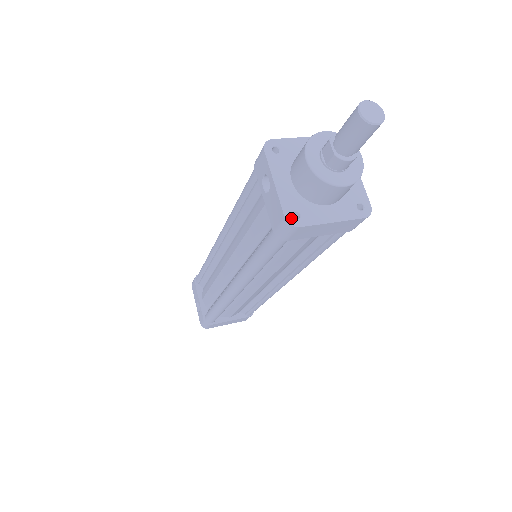
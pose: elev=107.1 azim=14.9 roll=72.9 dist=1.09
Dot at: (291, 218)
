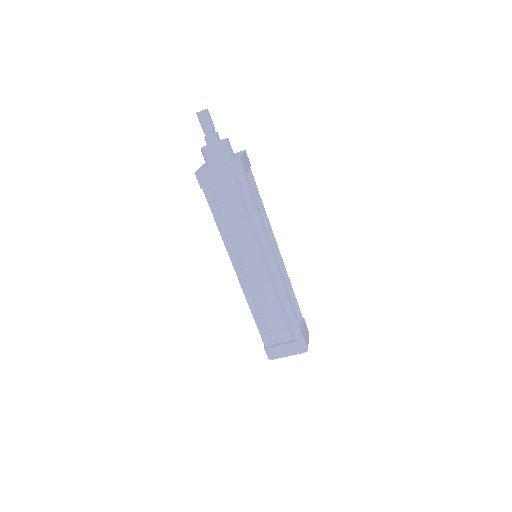
Dot at: (197, 172)
